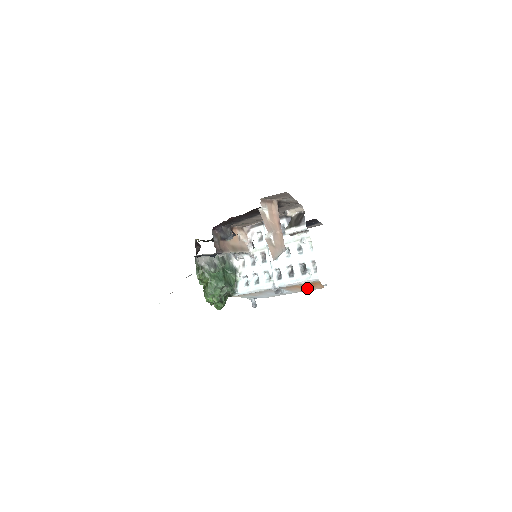
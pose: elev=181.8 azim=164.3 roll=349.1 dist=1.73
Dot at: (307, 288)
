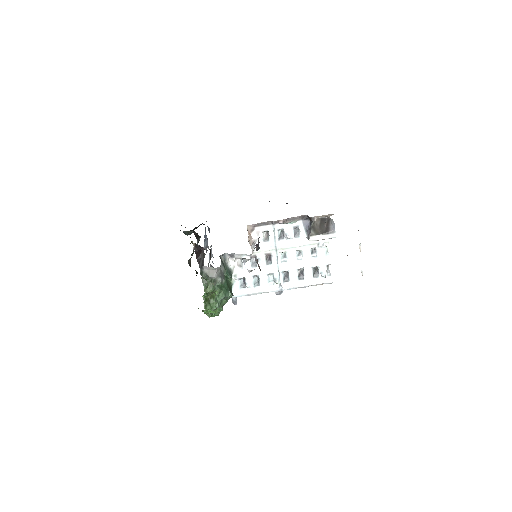
Dot at: occluded
